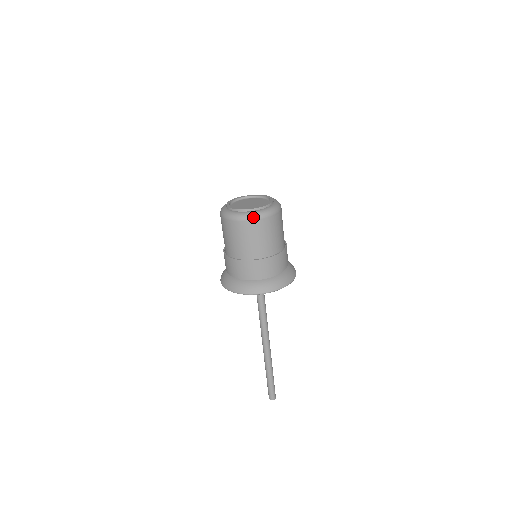
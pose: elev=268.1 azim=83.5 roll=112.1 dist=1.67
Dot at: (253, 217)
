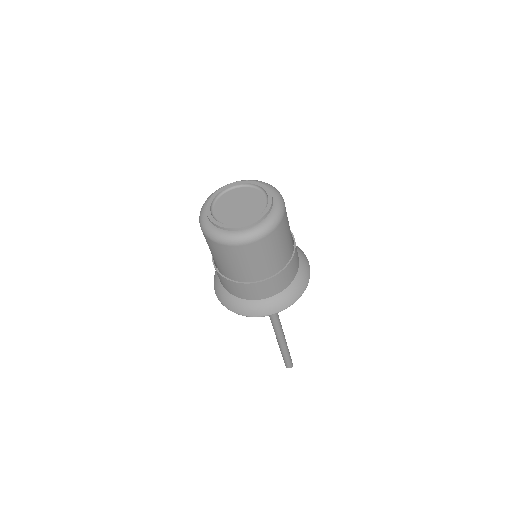
Dot at: (242, 241)
